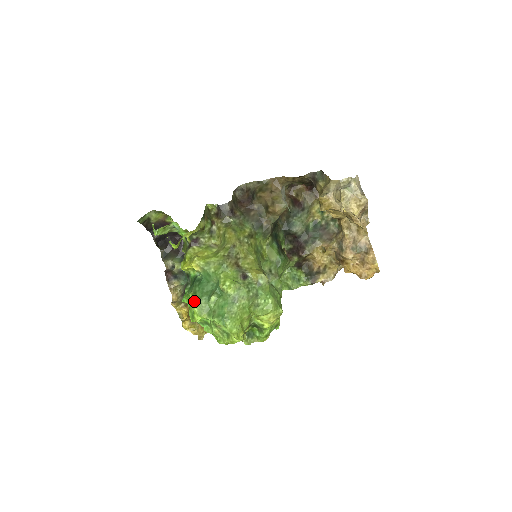
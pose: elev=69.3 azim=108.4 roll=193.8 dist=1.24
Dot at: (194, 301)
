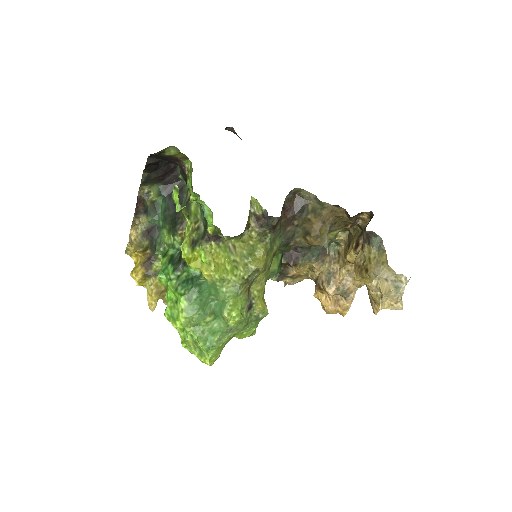
Dot at: (185, 309)
